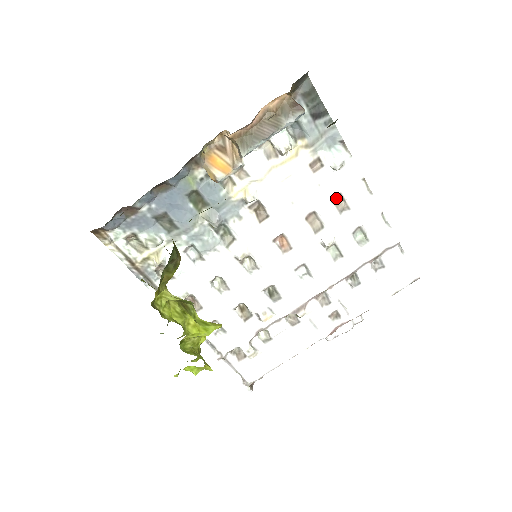
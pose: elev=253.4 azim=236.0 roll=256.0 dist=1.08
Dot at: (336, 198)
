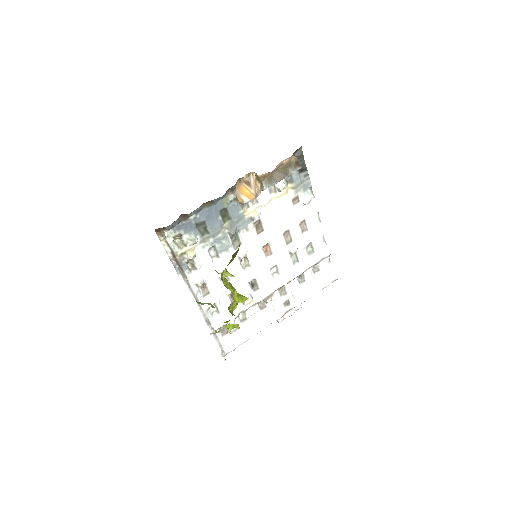
Dot at: (302, 223)
